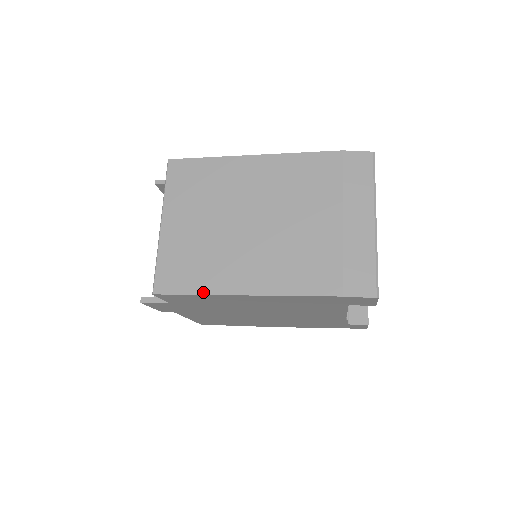
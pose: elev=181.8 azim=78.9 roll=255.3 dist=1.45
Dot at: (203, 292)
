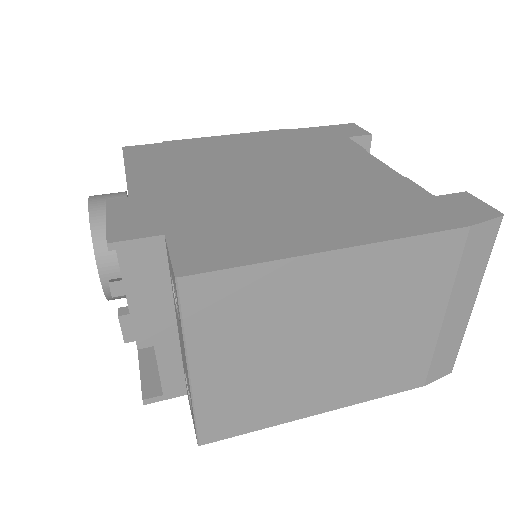
Dot at: (268, 426)
